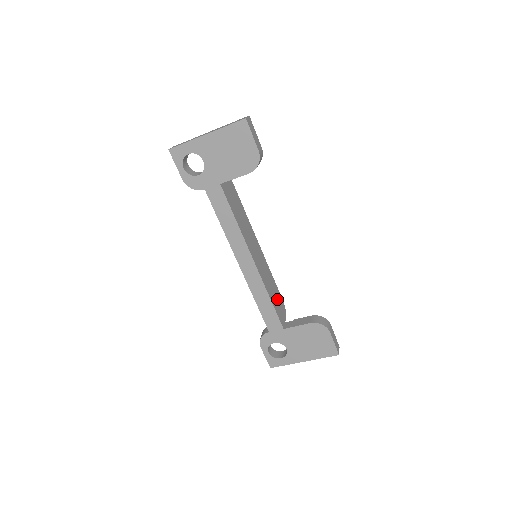
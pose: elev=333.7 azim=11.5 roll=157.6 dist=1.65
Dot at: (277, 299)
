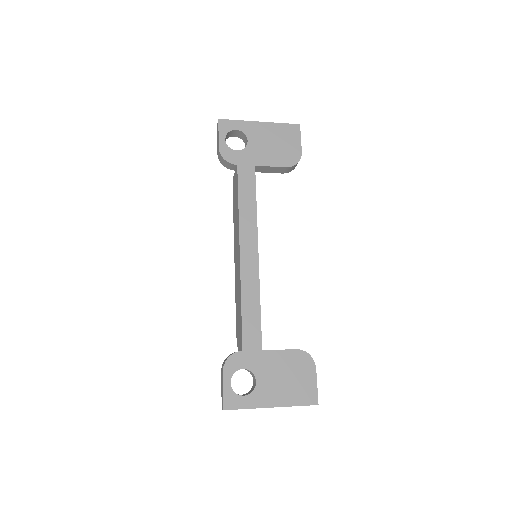
Dot at: occluded
